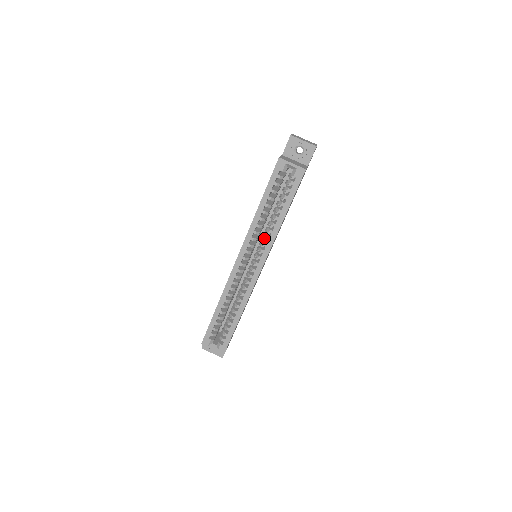
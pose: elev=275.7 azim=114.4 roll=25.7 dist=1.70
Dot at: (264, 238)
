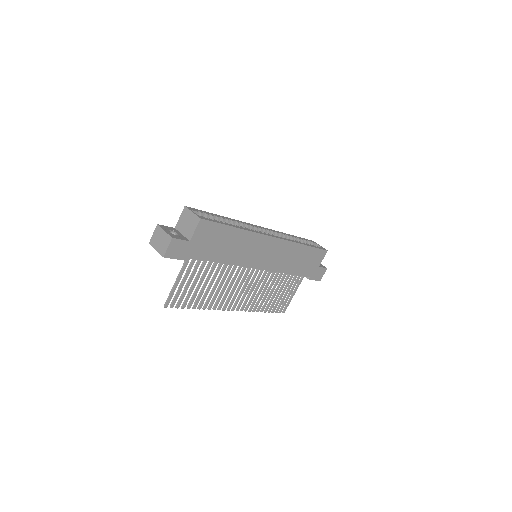
Dot at: occluded
